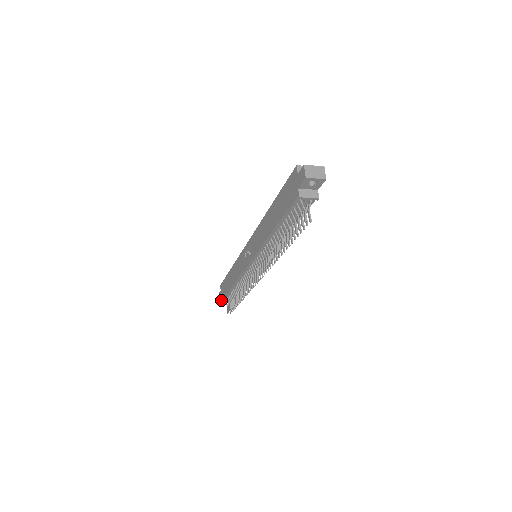
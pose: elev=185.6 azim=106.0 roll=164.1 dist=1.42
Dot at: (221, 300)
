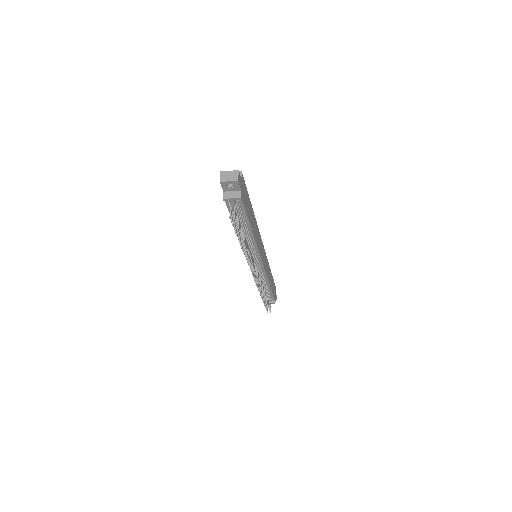
Dot at: occluded
